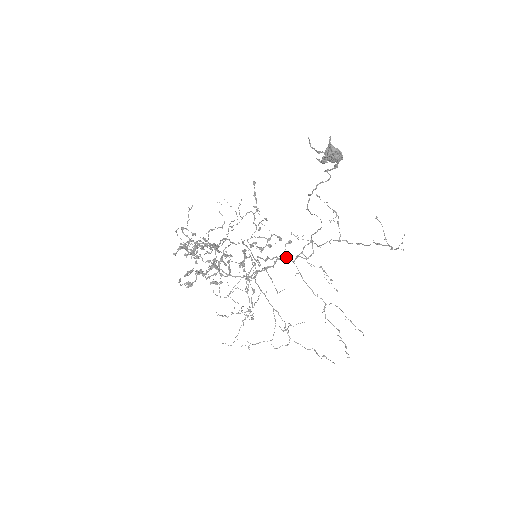
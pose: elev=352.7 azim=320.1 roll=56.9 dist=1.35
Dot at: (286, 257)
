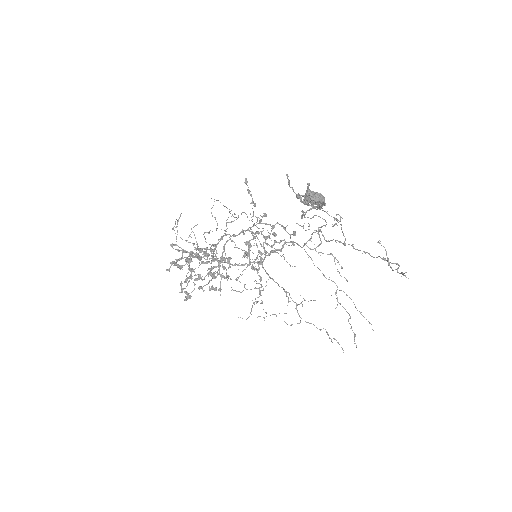
Dot at: occluded
